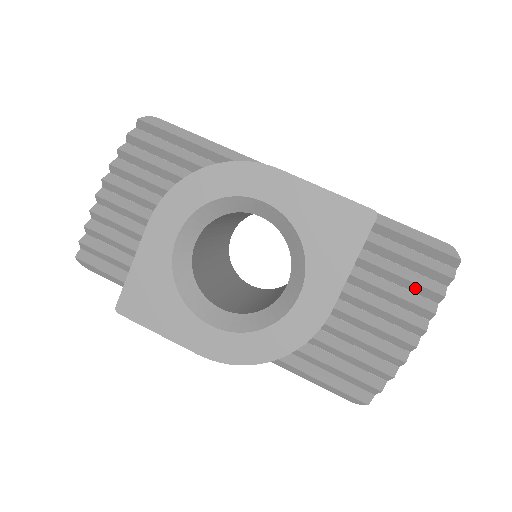
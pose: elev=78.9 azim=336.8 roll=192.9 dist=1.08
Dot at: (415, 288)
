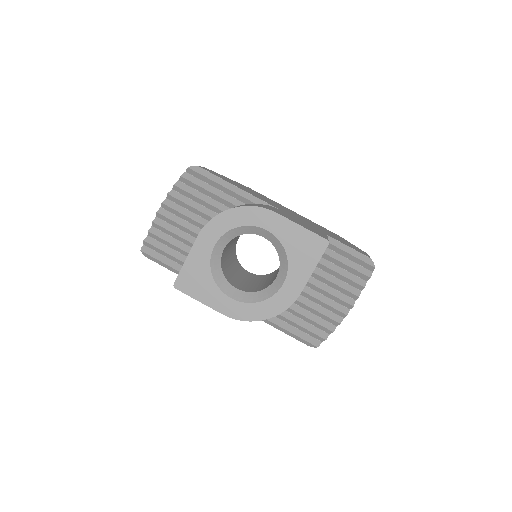
Dot at: (349, 282)
